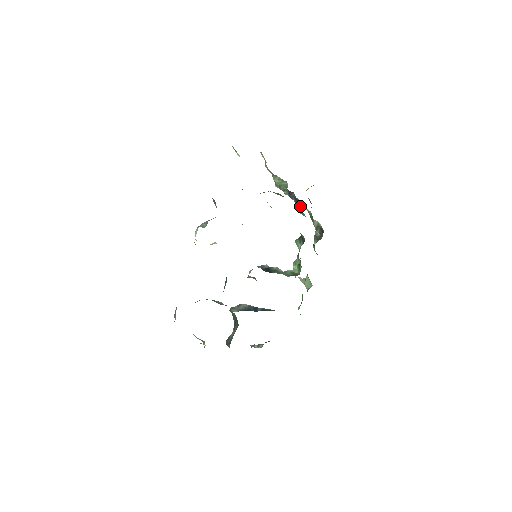
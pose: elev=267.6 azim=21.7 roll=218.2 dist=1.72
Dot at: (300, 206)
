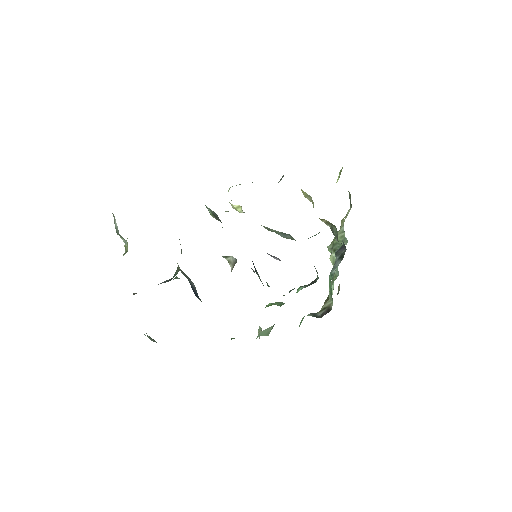
Dot at: (340, 262)
